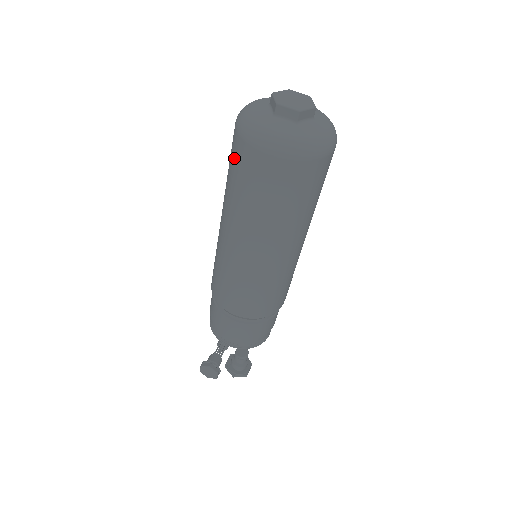
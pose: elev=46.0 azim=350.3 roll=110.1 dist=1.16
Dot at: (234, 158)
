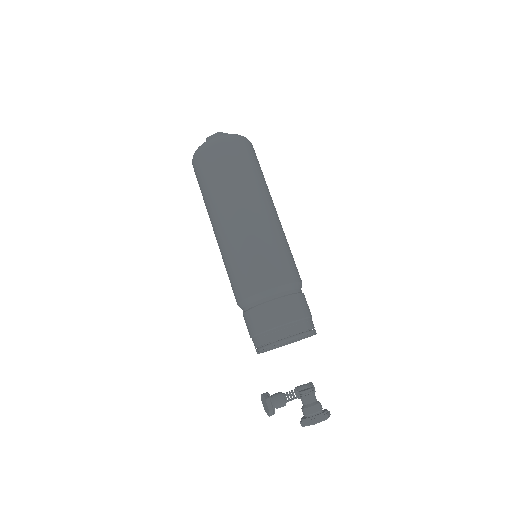
Dot at: occluded
